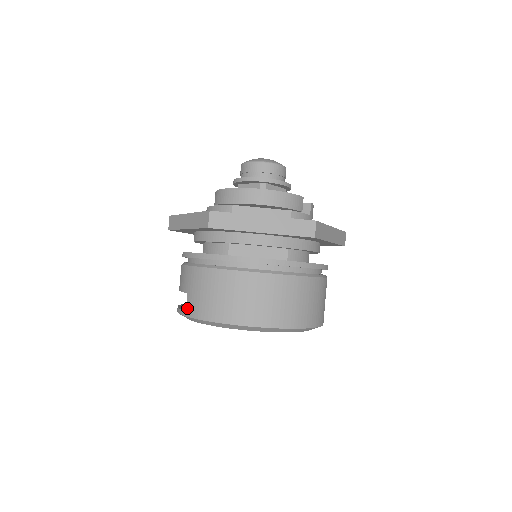
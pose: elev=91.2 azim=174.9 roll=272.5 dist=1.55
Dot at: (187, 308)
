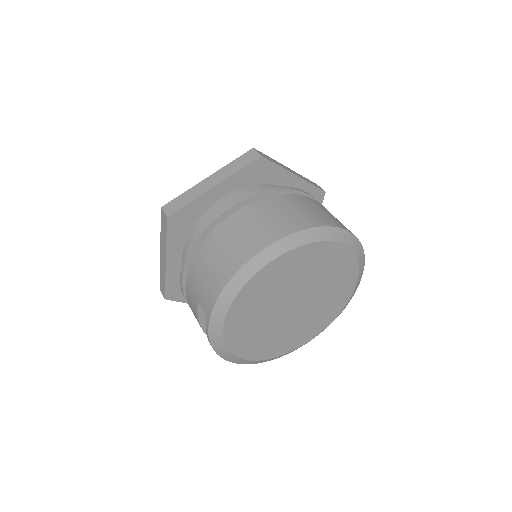
Dot at: (205, 311)
